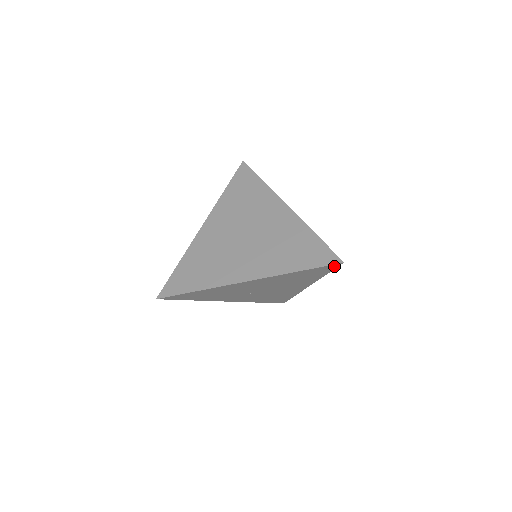
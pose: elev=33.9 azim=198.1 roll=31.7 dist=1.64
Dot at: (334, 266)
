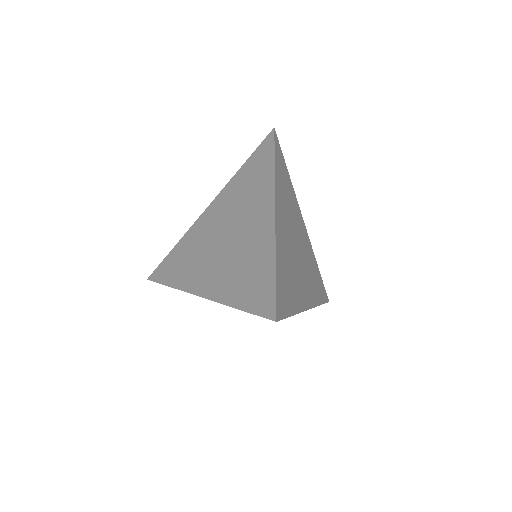
Dot at: occluded
